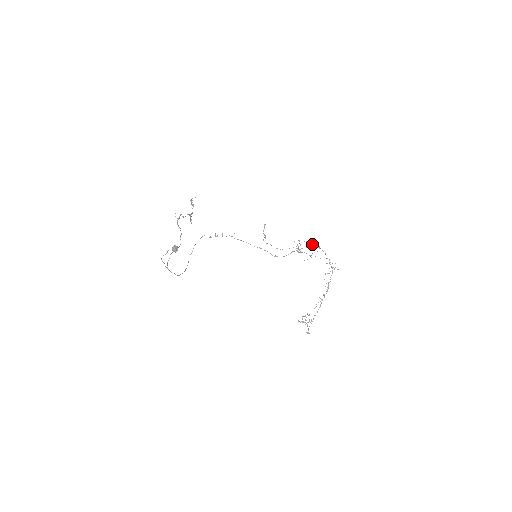
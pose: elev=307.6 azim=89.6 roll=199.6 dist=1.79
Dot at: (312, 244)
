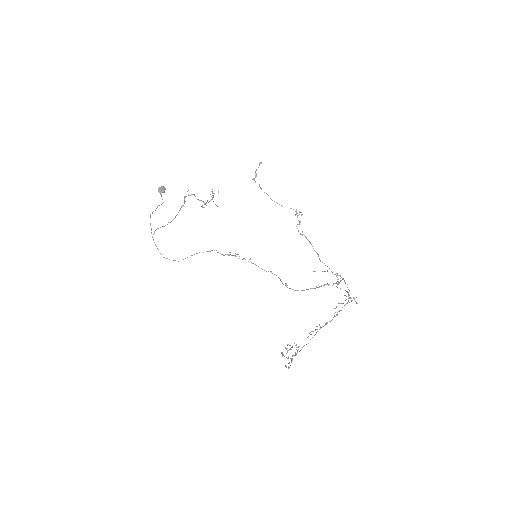
Dot at: occluded
